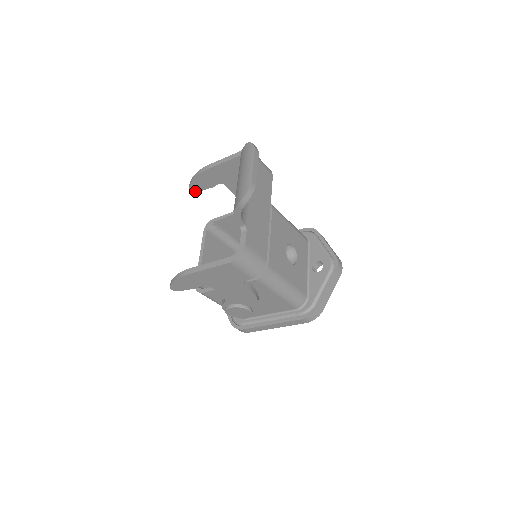
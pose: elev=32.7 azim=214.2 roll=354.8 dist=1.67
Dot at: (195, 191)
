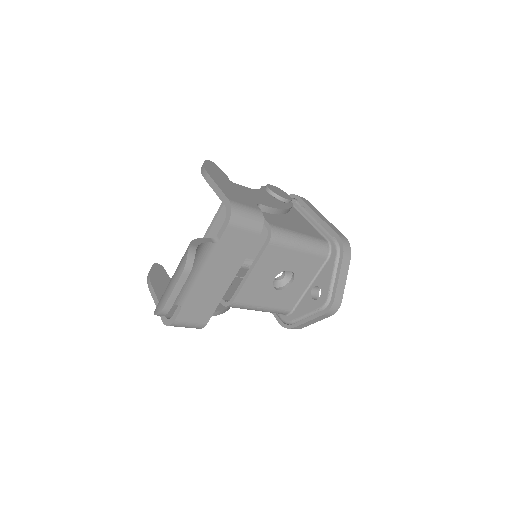
Dot at: occluded
